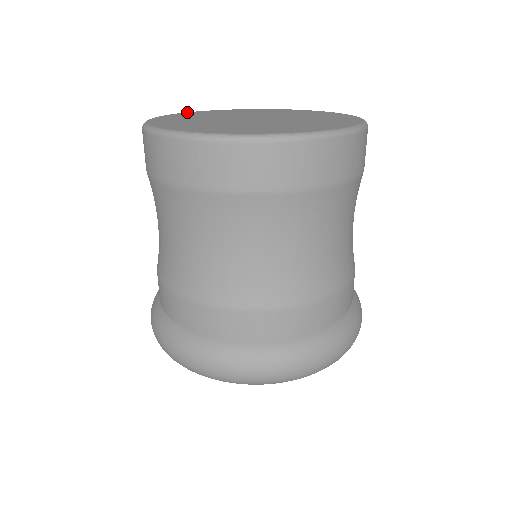
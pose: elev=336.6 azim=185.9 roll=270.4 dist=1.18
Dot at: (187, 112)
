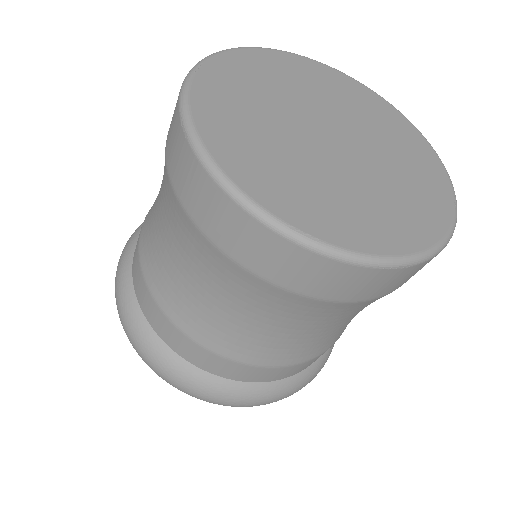
Dot at: (221, 55)
